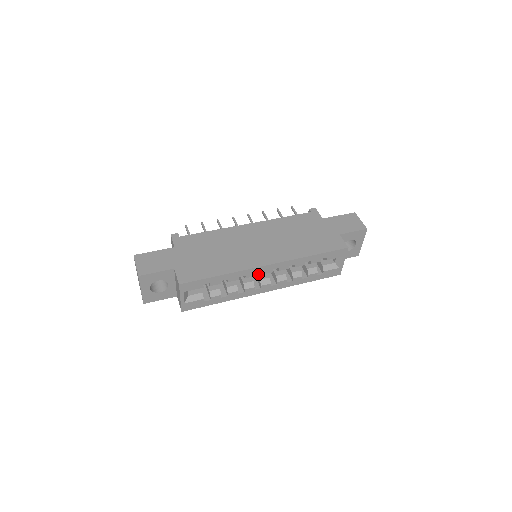
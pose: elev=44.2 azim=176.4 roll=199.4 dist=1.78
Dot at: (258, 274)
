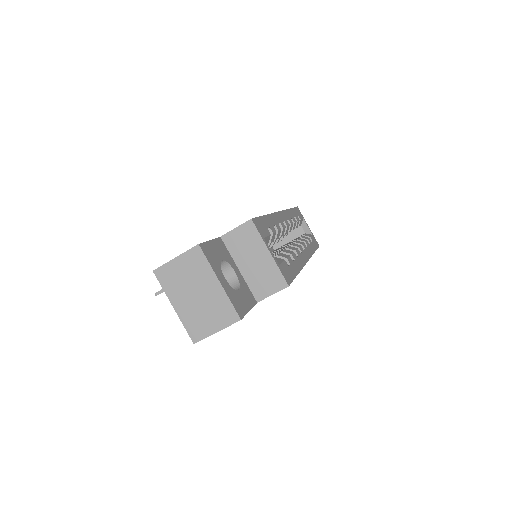
Dot at: occluded
